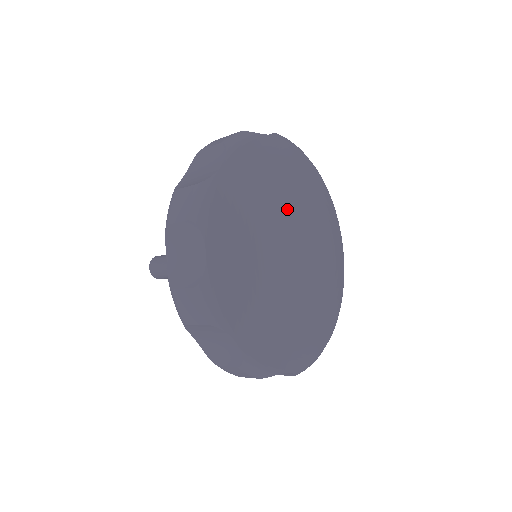
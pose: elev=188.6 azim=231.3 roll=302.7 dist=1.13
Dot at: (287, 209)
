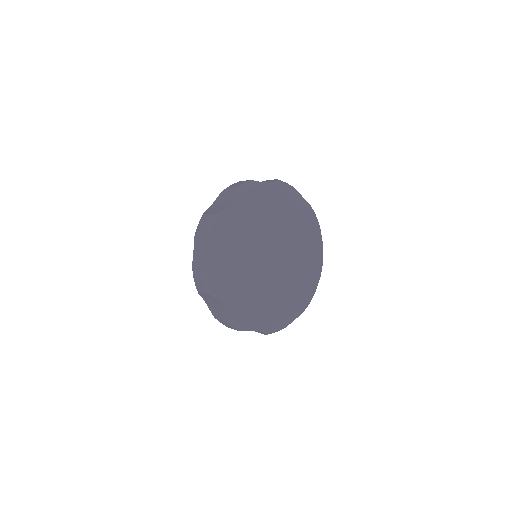
Dot at: (287, 232)
